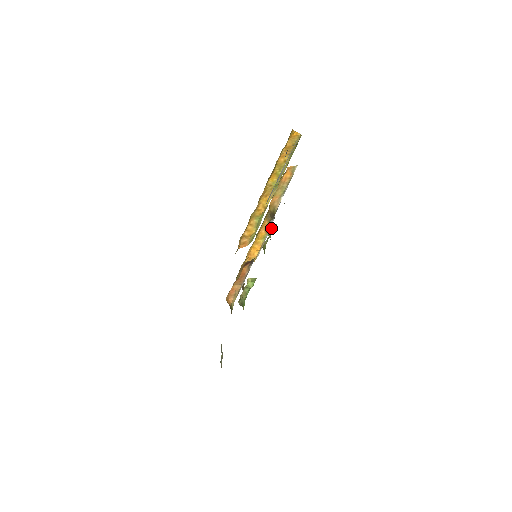
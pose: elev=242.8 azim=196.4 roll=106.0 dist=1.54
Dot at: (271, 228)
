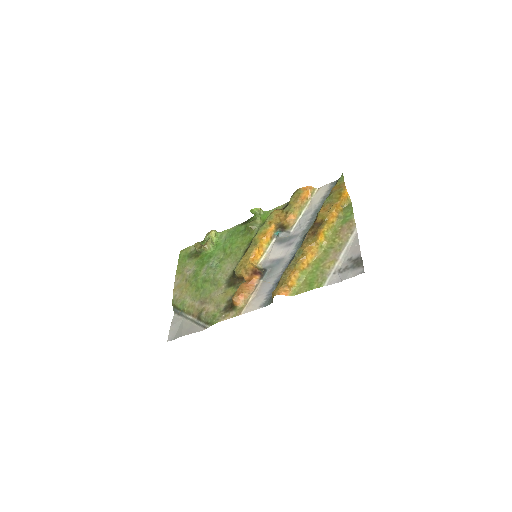
Dot at: (261, 213)
